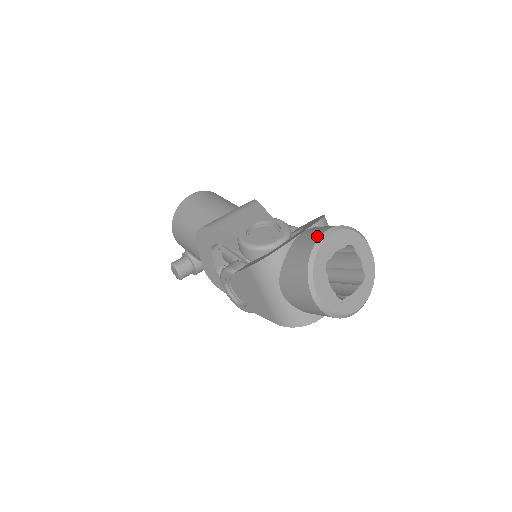
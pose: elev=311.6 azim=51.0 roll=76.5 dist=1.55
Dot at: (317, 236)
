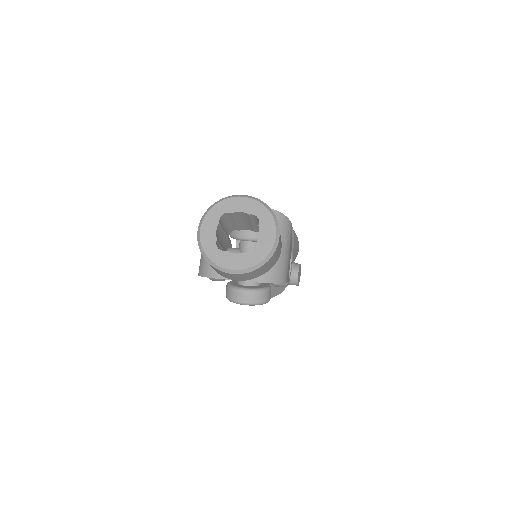
Dot at: occluded
